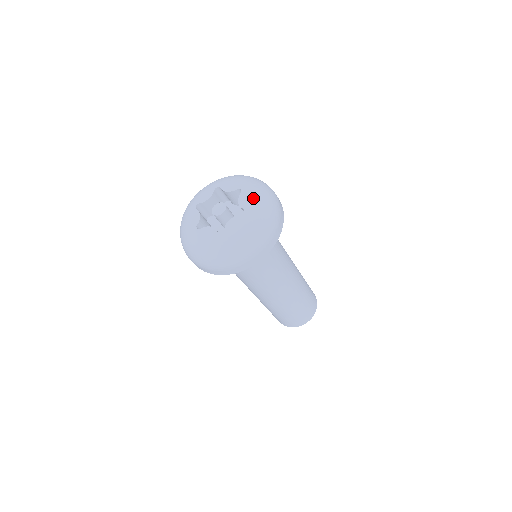
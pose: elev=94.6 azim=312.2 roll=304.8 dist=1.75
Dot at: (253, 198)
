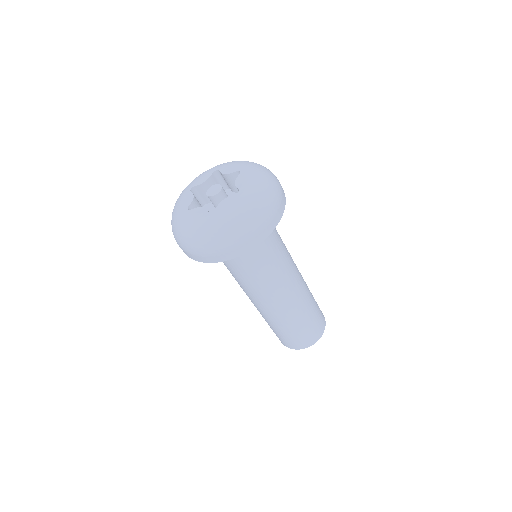
Dot at: (251, 179)
